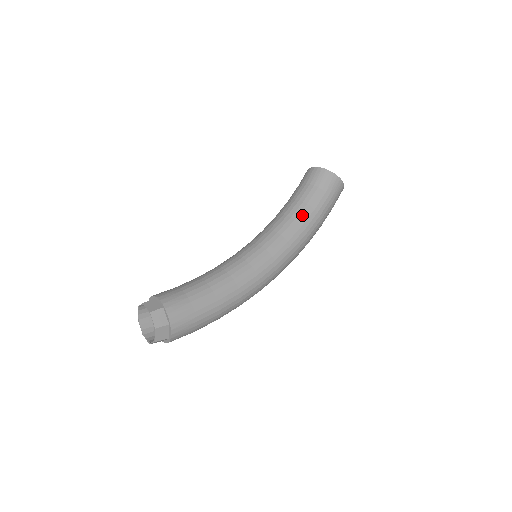
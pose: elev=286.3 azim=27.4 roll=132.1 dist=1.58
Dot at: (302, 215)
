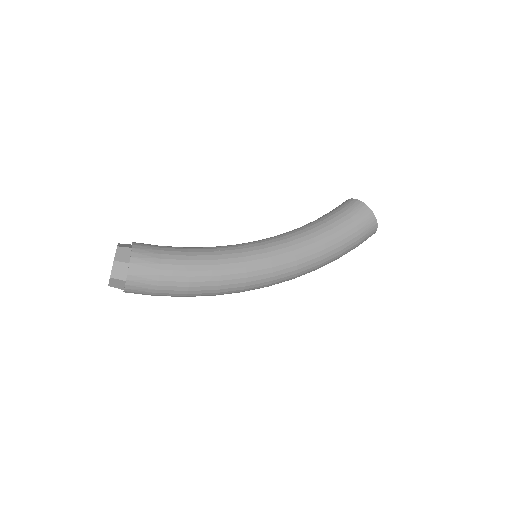
Dot at: (317, 229)
